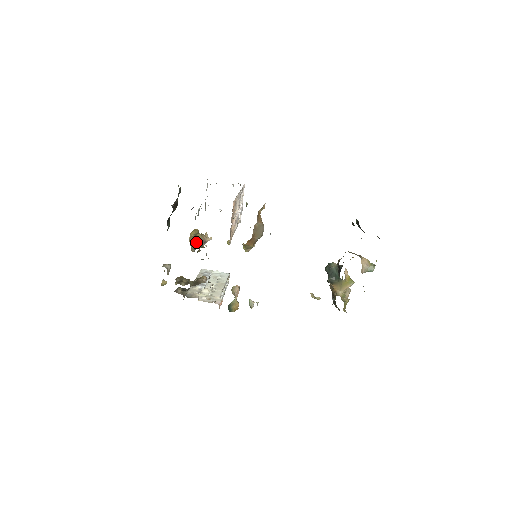
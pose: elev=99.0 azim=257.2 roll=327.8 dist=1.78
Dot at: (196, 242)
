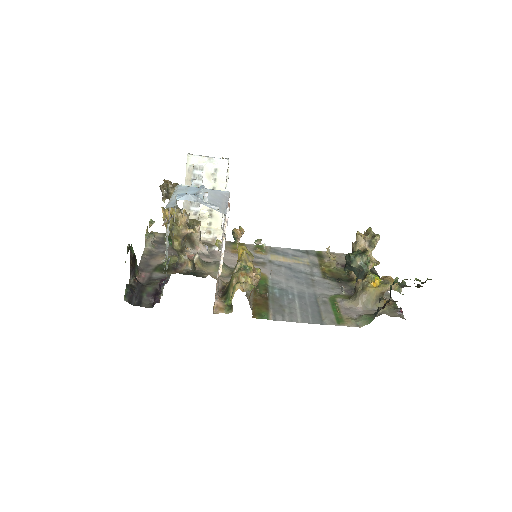
Dot at: (176, 250)
